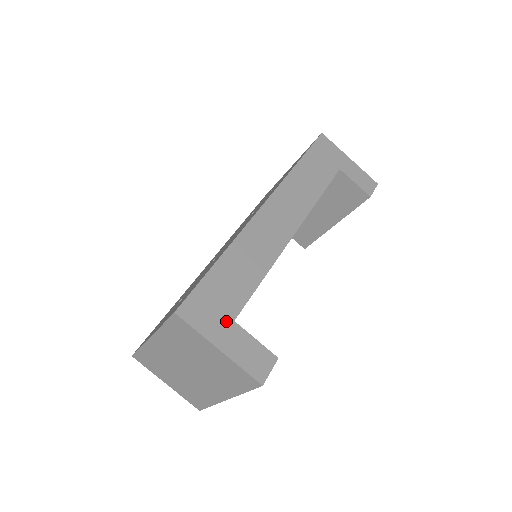
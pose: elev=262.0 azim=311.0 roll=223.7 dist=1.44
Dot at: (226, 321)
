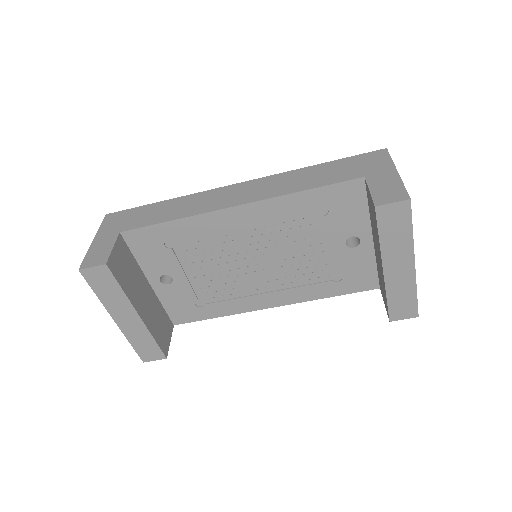
Dot at: (117, 230)
